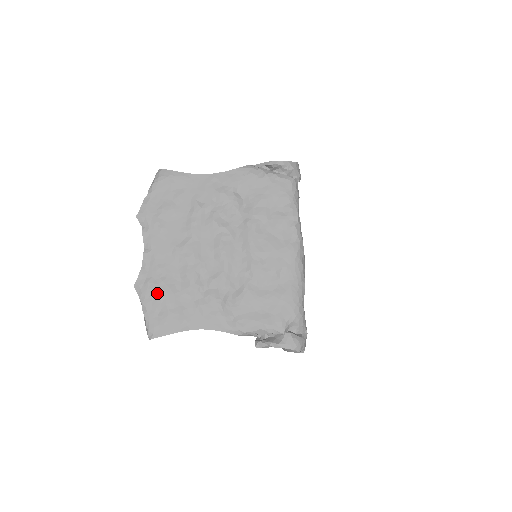
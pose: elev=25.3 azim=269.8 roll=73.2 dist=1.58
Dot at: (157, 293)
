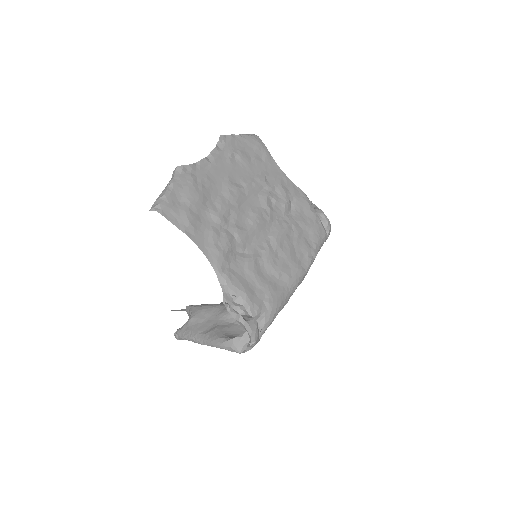
Dot at: (192, 189)
